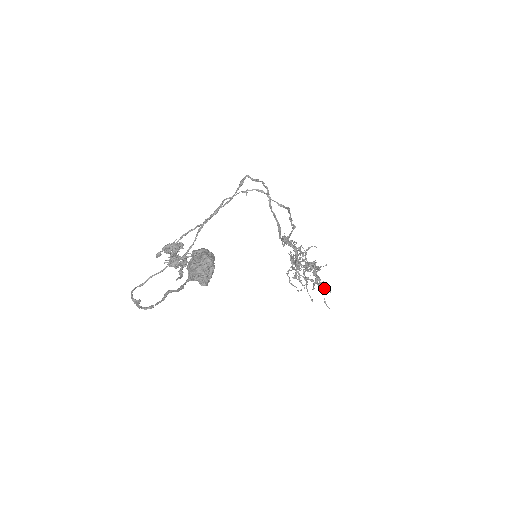
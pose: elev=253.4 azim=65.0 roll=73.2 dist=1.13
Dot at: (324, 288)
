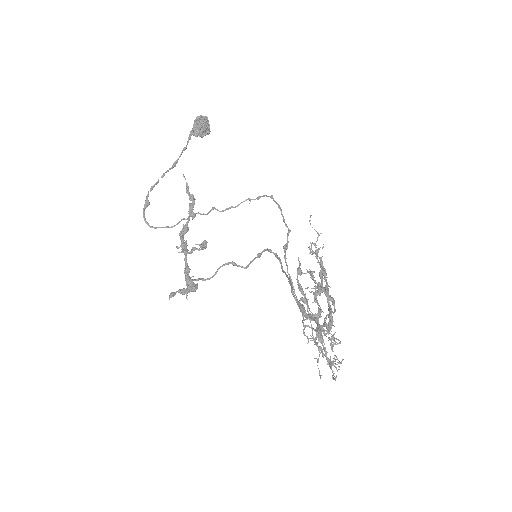
Dot at: (317, 239)
